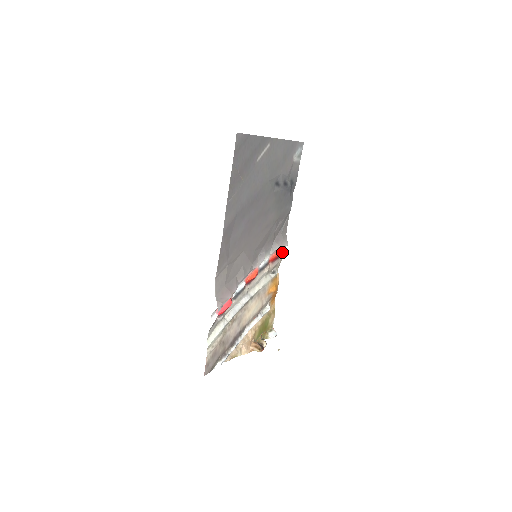
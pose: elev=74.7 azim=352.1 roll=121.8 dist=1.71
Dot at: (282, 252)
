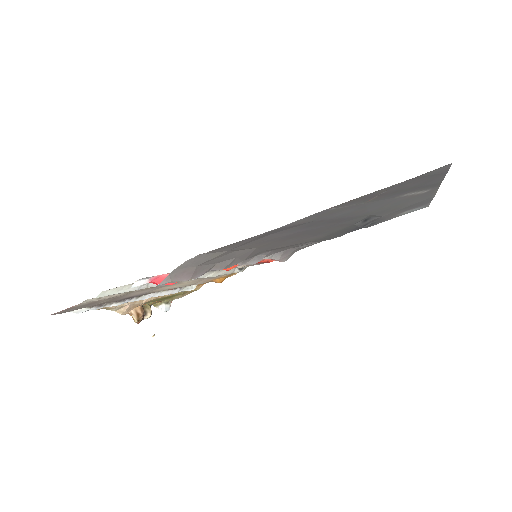
Dot at: occluded
